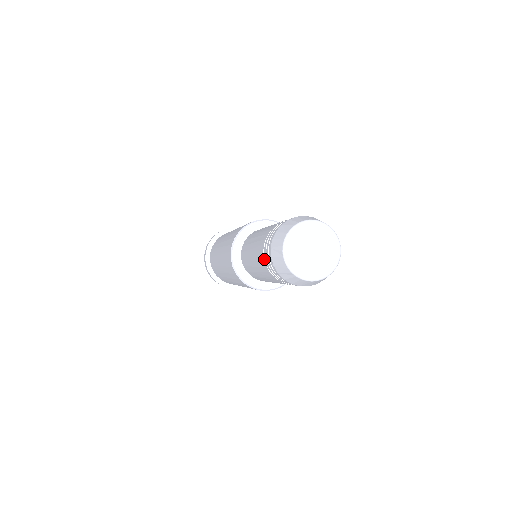
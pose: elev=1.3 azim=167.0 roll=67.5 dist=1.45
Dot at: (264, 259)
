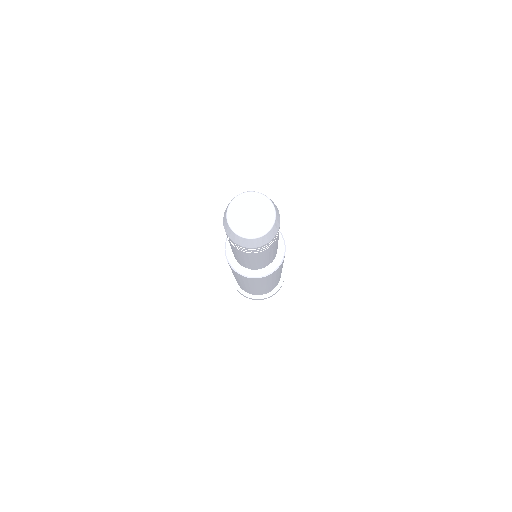
Dot at: occluded
